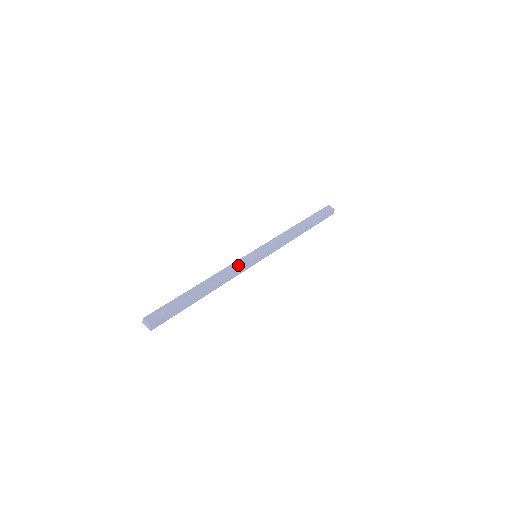
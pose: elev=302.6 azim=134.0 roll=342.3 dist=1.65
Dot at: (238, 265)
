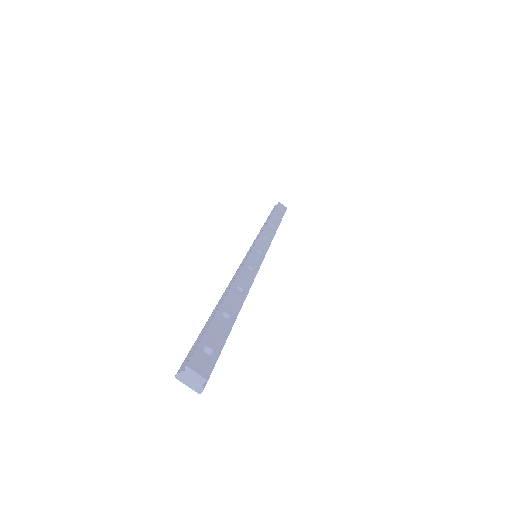
Dot at: (252, 266)
